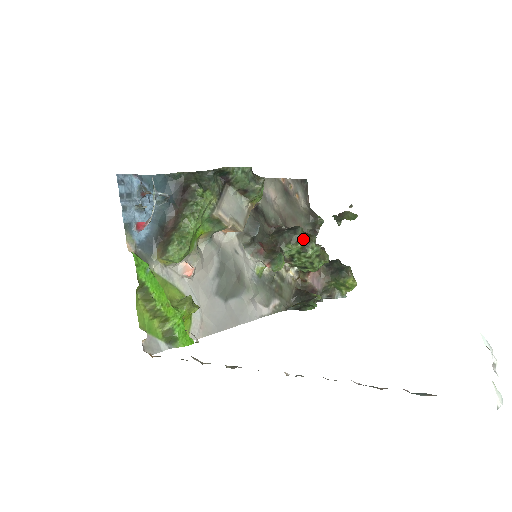
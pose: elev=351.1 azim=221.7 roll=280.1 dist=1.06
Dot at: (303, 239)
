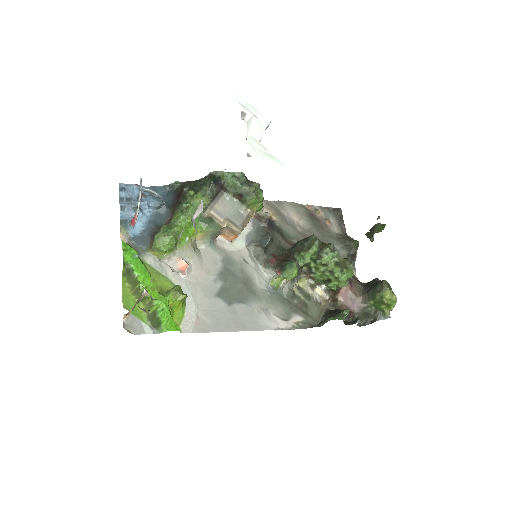
Dot at: (314, 244)
